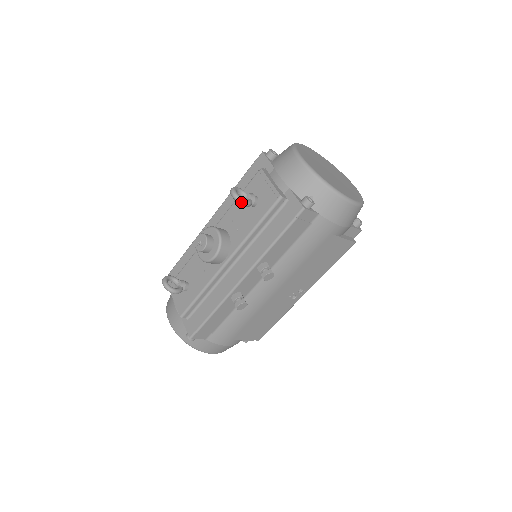
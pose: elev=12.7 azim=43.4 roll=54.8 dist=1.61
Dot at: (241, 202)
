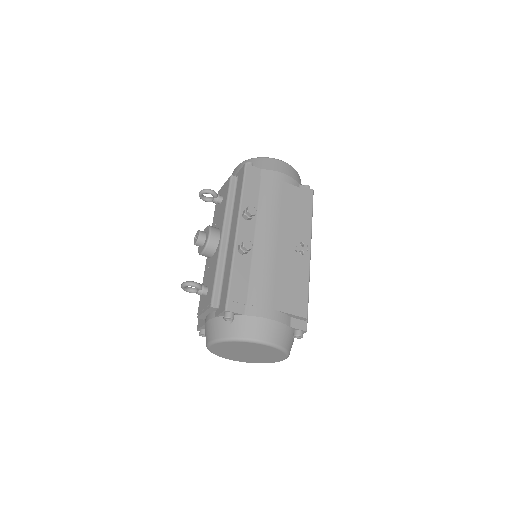
Dot at: (207, 190)
